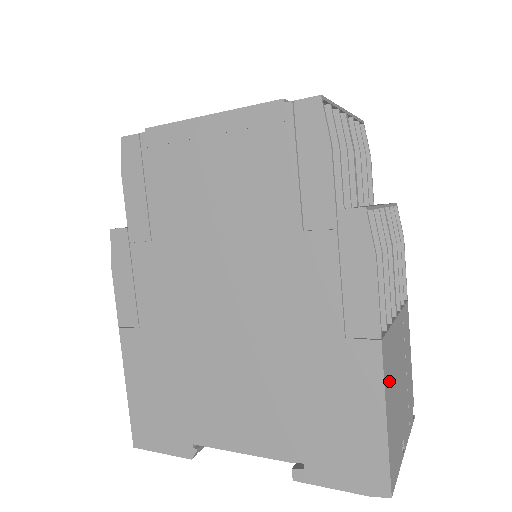
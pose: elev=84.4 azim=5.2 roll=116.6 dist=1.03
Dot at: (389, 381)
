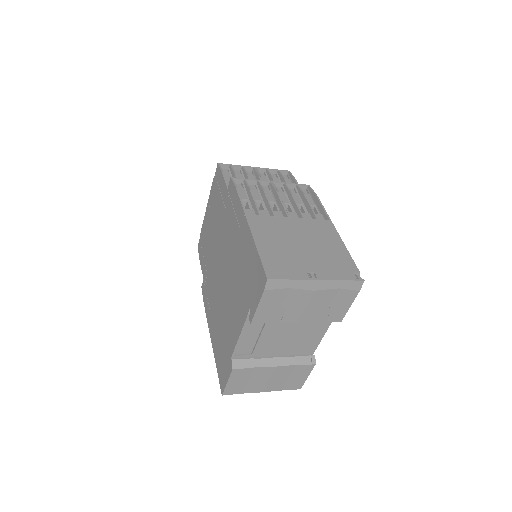
Dot at: (265, 233)
